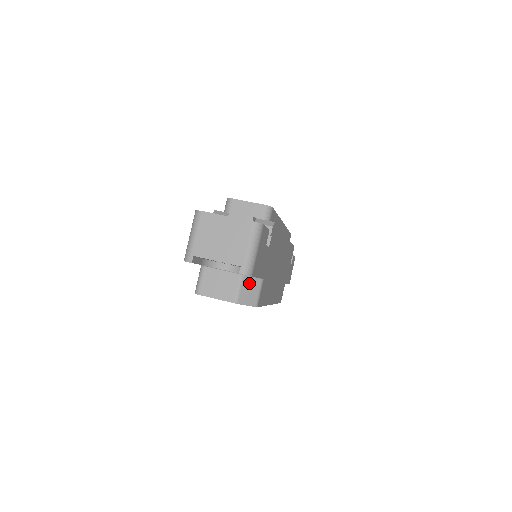
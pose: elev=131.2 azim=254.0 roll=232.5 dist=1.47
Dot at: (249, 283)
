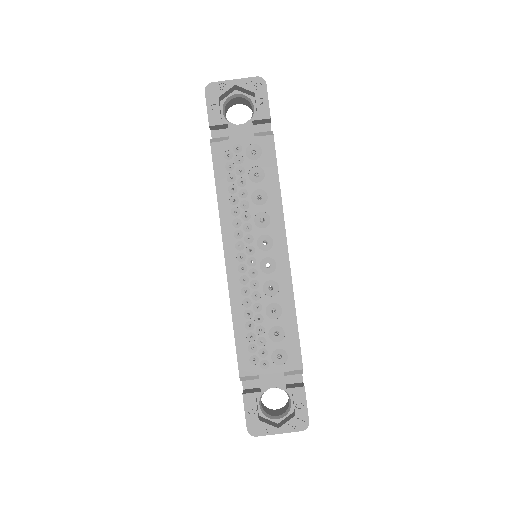
Dot at: occluded
